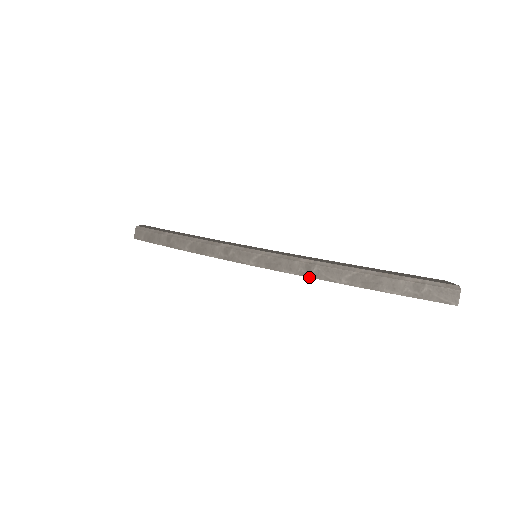
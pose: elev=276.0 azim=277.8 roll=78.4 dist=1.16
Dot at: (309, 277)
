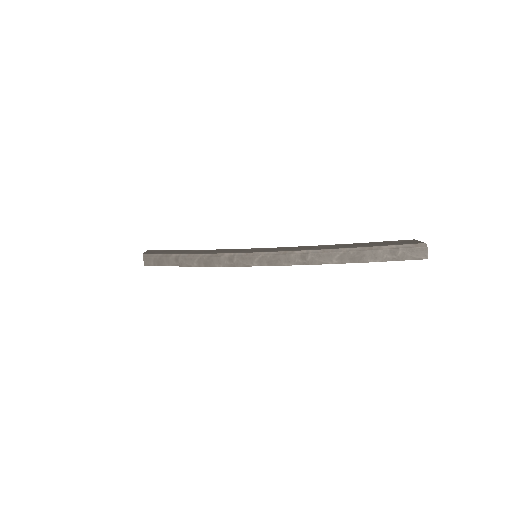
Dot at: occluded
